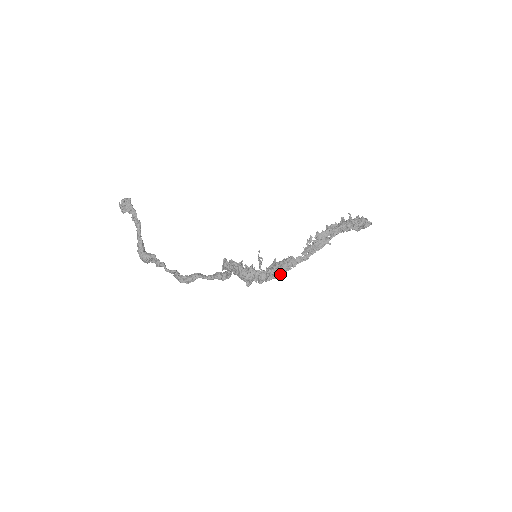
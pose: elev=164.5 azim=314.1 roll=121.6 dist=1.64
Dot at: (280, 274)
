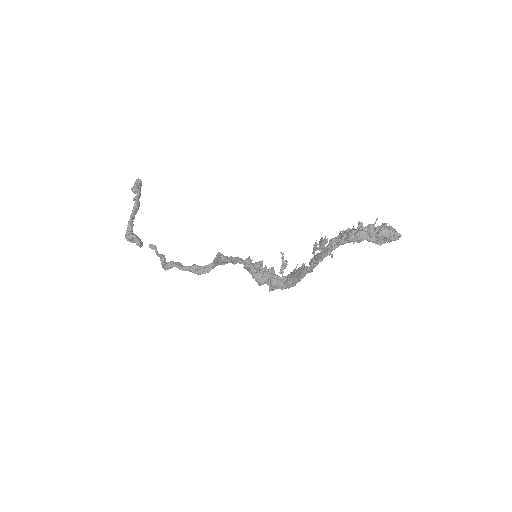
Dot at: (292, 284)
